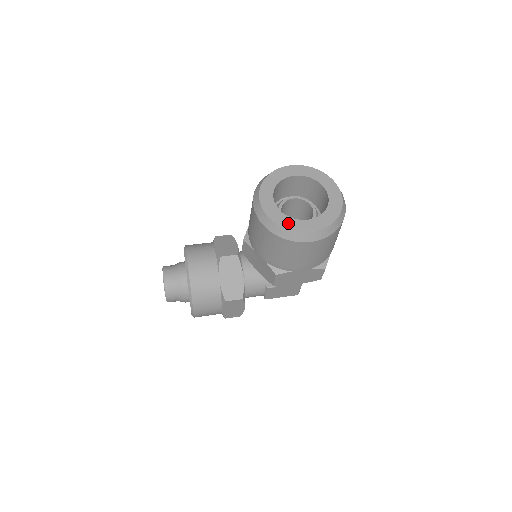
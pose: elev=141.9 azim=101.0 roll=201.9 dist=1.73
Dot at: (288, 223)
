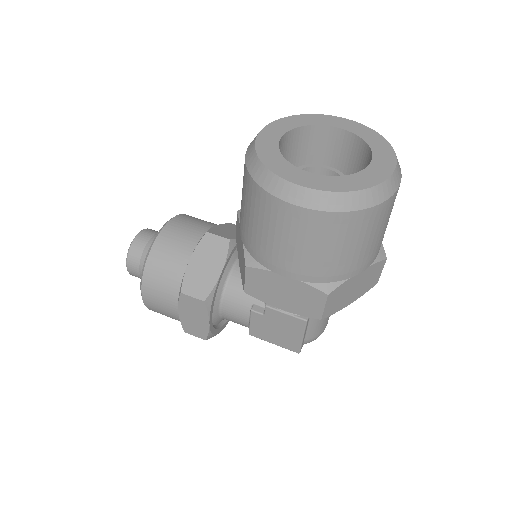
Dot at: (277, 164)
